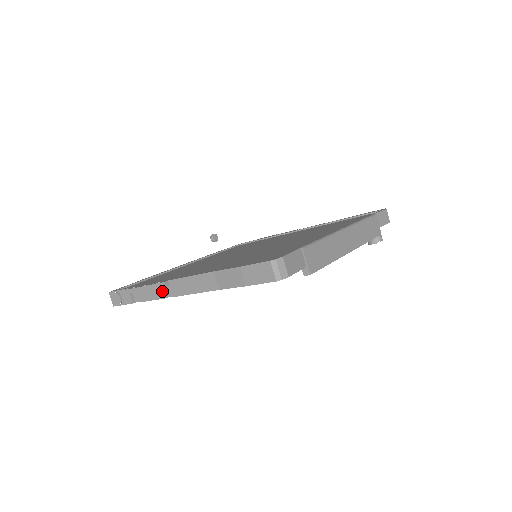
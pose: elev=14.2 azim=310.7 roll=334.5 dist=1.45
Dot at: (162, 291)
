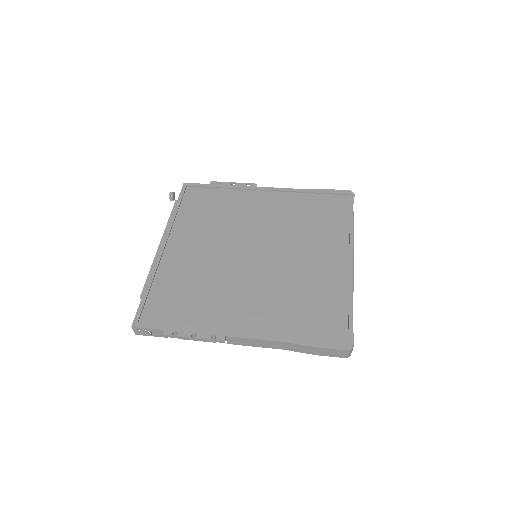
Dot at: (214, 339)
